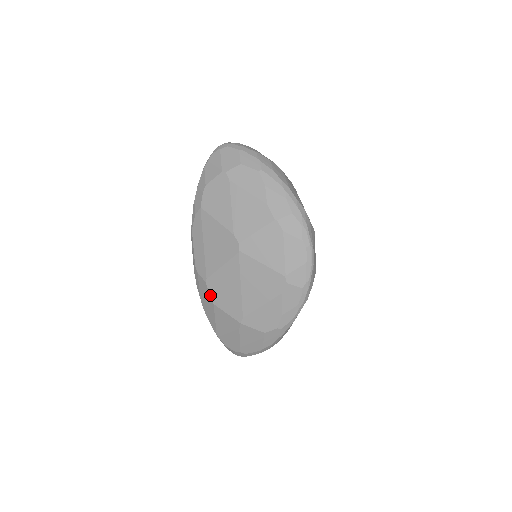
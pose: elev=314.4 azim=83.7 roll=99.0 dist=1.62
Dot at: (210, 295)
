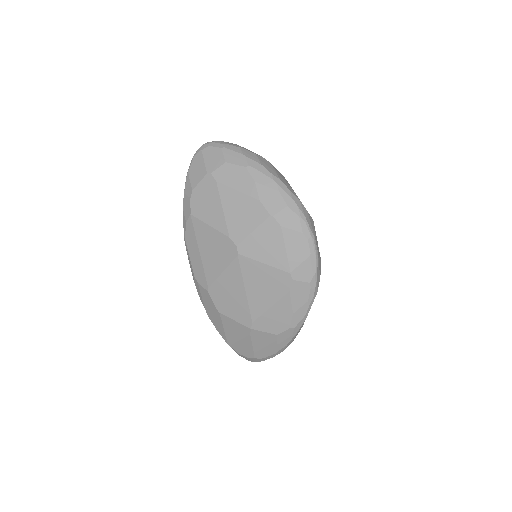
Dot at: (214, 304)
